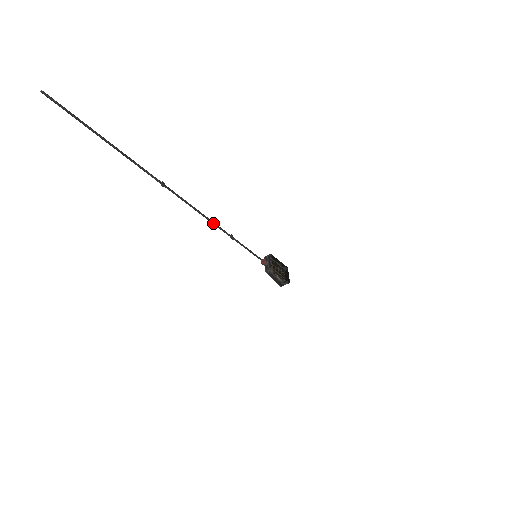
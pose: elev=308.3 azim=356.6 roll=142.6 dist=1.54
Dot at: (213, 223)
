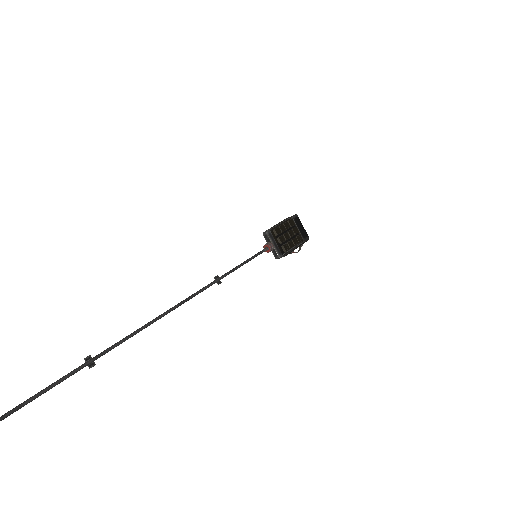
Dot at: (186, 301)
